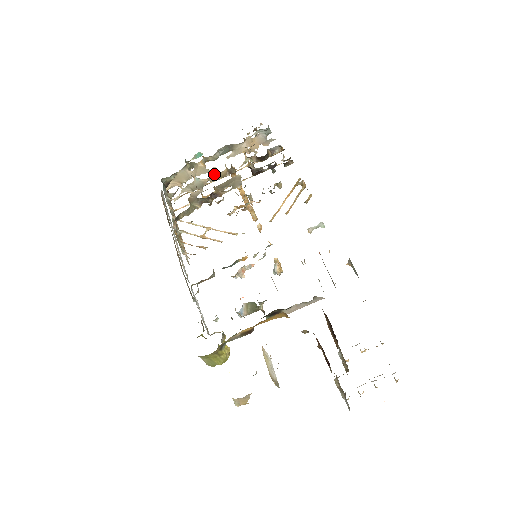
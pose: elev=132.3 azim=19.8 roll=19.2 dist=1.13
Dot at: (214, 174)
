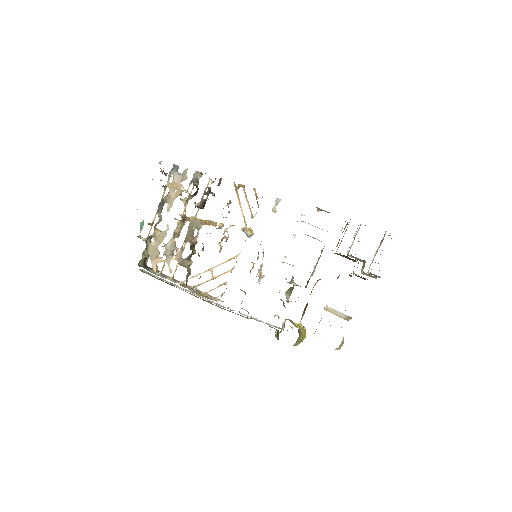
Dot at: (175, 232)
